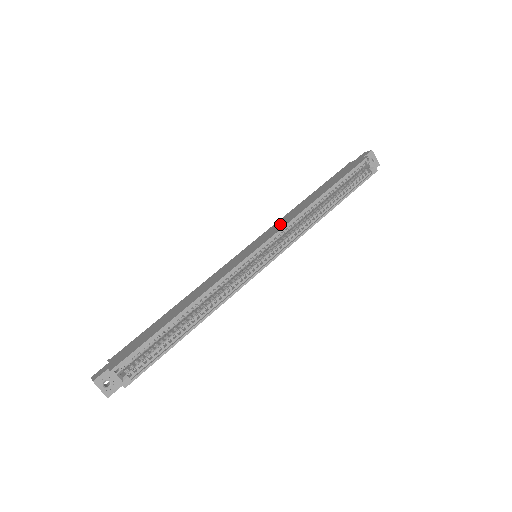
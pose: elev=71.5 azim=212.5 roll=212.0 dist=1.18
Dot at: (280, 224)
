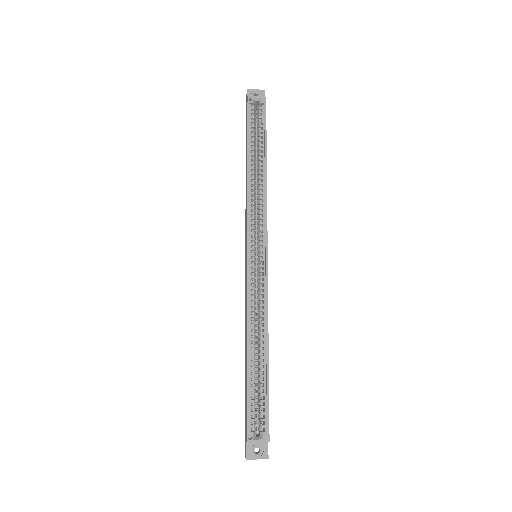
Dot at: (246, 217)
